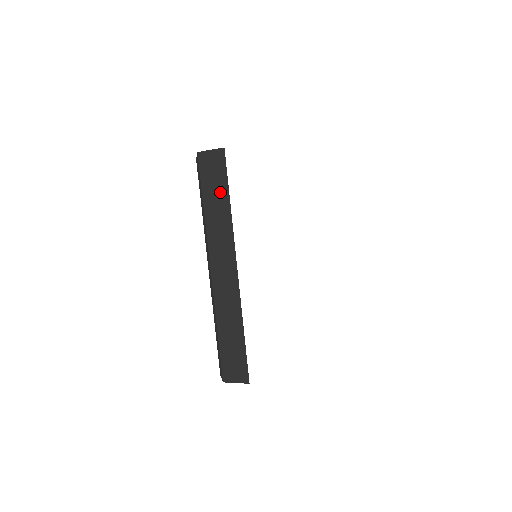
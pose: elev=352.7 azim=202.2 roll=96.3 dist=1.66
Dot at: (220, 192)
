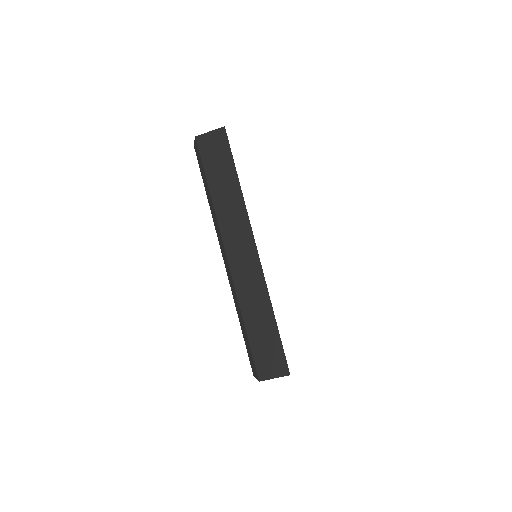
Dot at: (226, 172)
